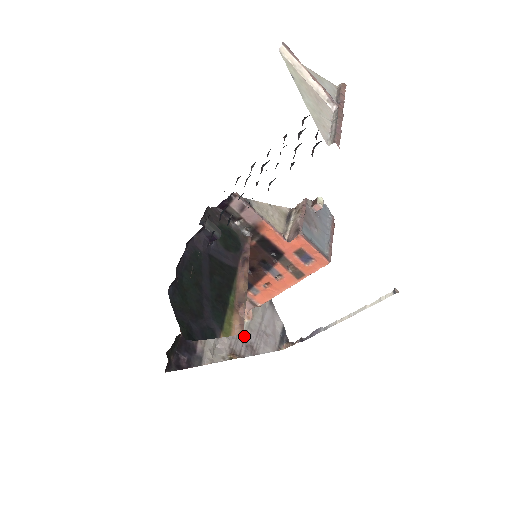
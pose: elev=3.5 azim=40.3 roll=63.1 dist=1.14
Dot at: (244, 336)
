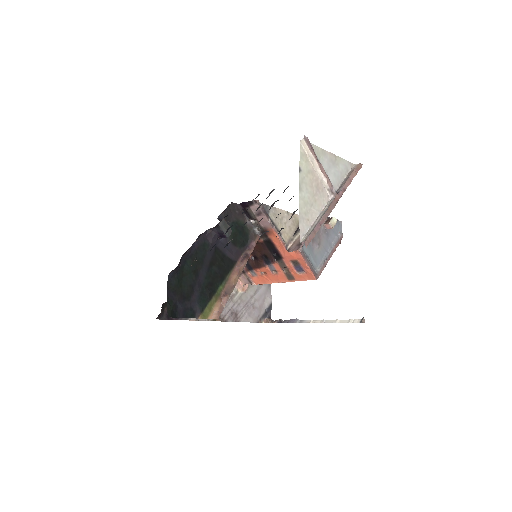
Dot at: (233, 304)
